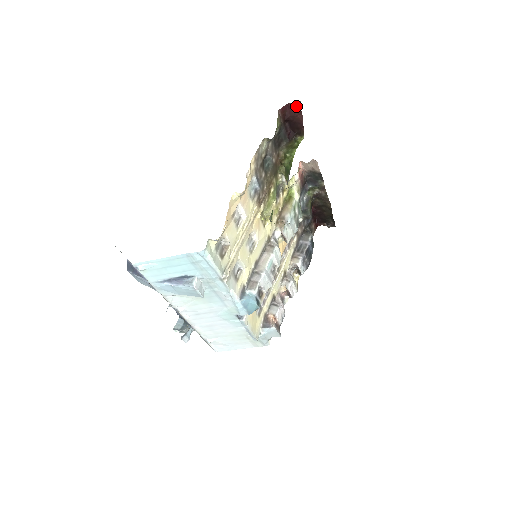
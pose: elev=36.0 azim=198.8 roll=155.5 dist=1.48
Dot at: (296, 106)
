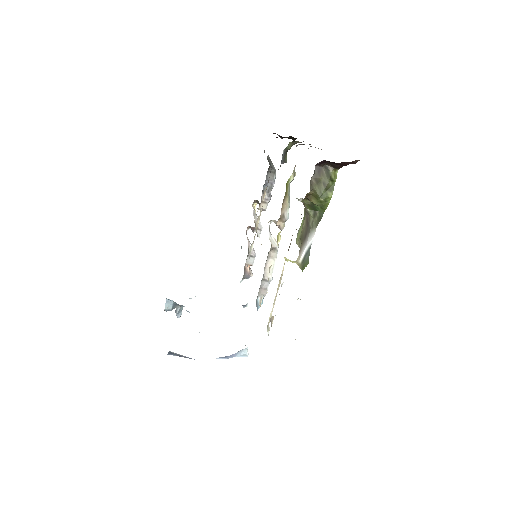
Dot at: (351, 162)
